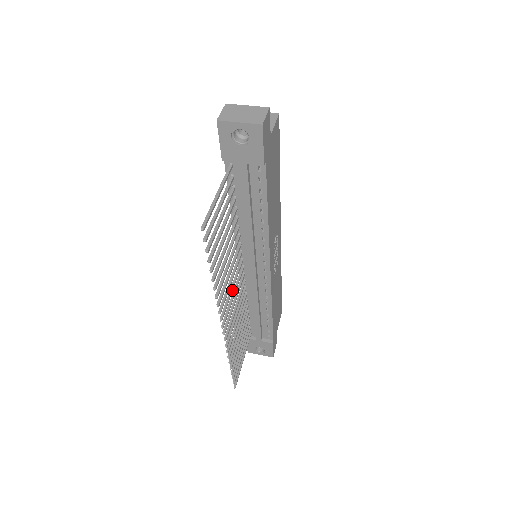
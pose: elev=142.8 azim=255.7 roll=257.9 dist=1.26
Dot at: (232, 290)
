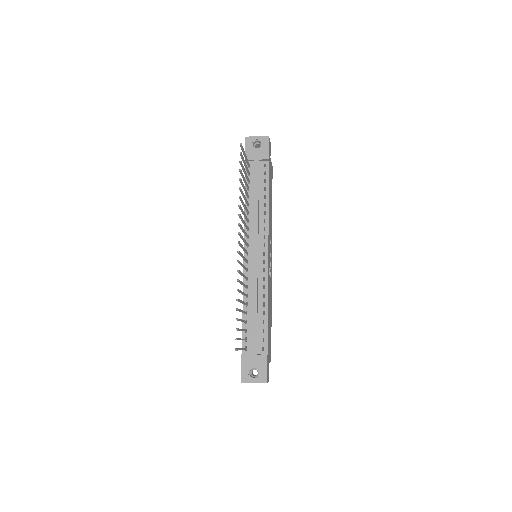
Dot at: (244, 239)
